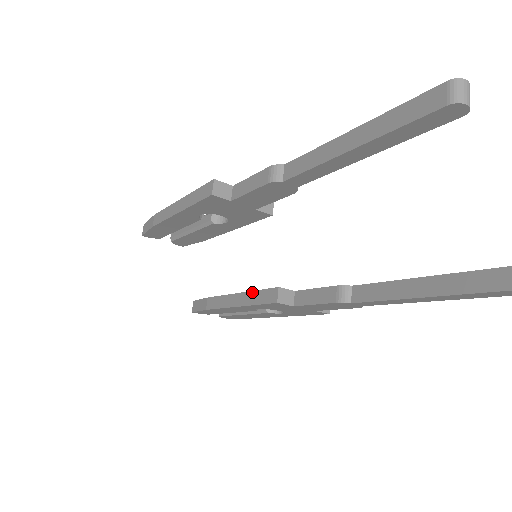
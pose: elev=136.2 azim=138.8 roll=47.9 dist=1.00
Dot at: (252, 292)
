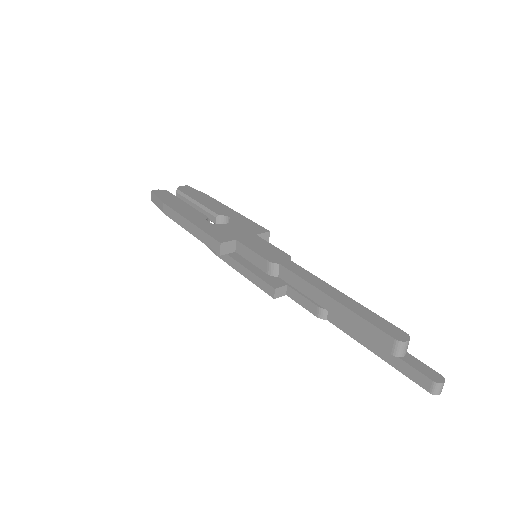
Dot at: (254, 275)
